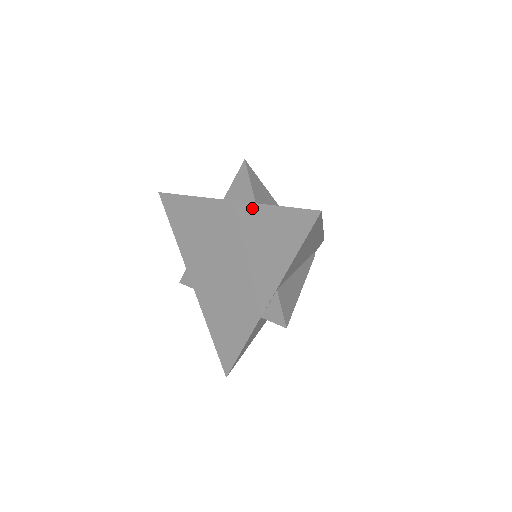
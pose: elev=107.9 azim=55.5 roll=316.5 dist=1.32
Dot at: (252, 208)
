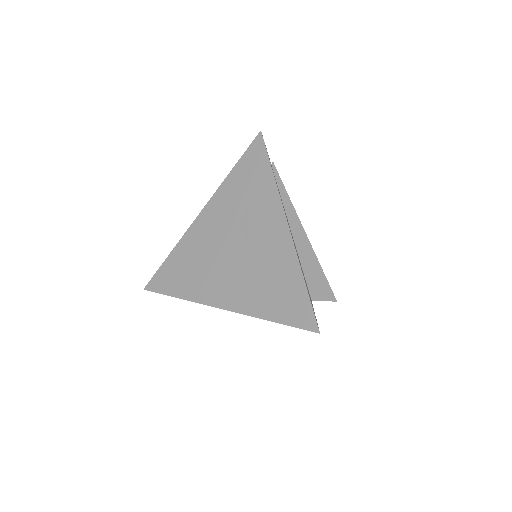
Dot at: (251, 315)
